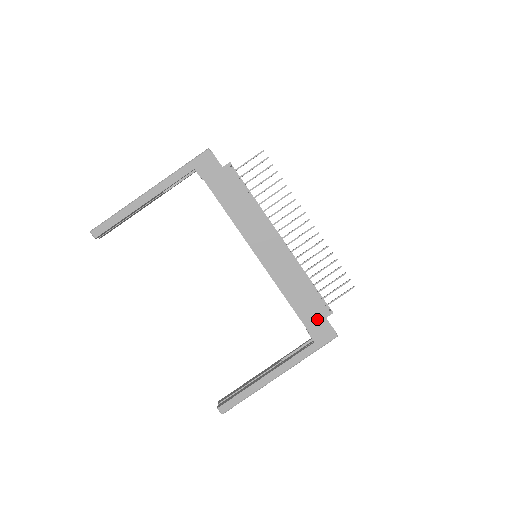
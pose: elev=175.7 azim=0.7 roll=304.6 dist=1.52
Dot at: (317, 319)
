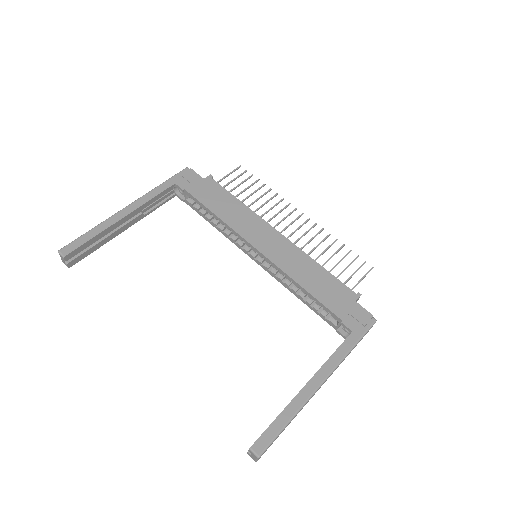
Dot at: (346, 304)
